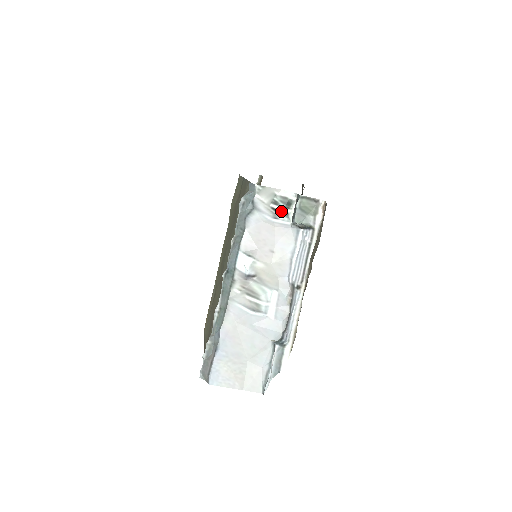
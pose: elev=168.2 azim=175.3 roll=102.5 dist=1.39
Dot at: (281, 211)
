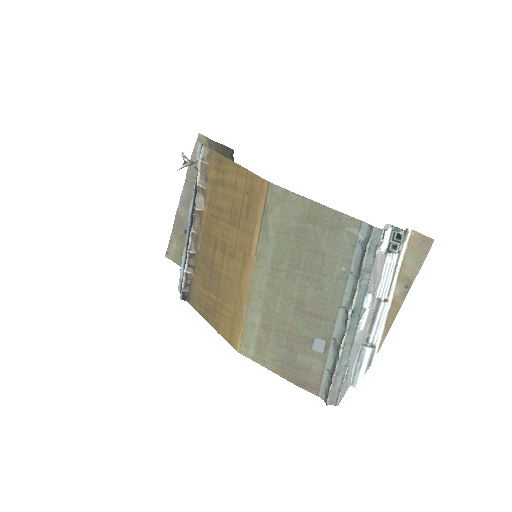
Dot at: (380, 243)
